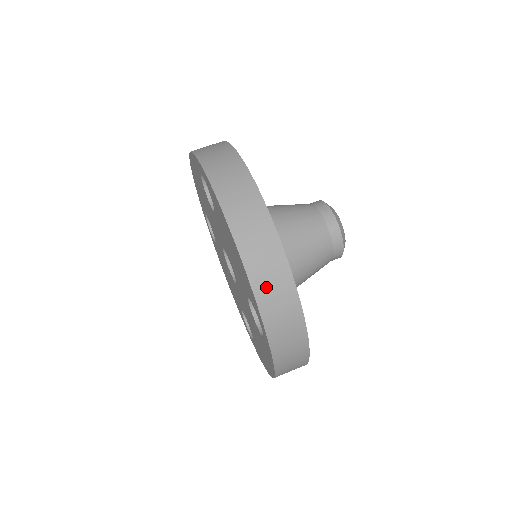
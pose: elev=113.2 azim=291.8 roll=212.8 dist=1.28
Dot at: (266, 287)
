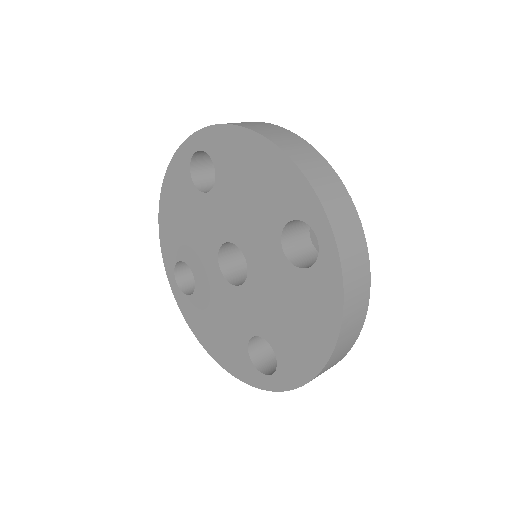
Dot at: (312, 171)
